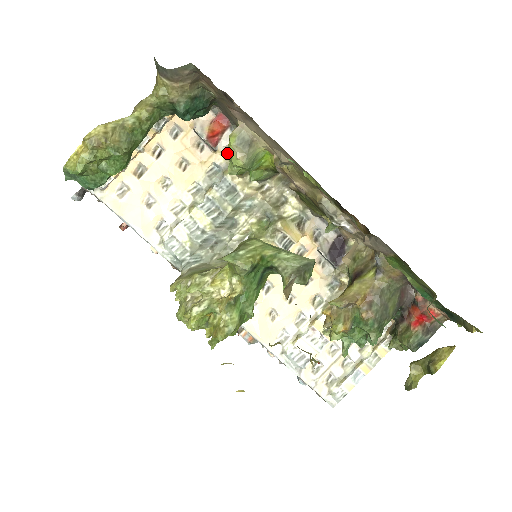
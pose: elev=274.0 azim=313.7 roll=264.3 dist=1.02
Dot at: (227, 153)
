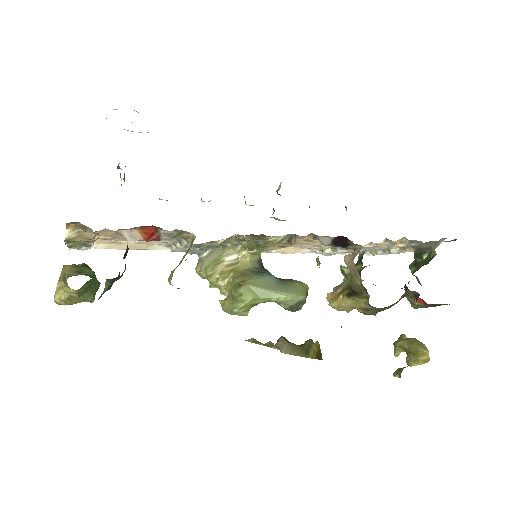
Dot at: occluded
